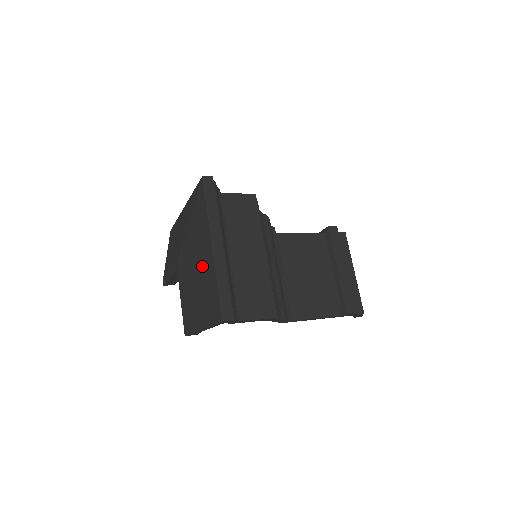
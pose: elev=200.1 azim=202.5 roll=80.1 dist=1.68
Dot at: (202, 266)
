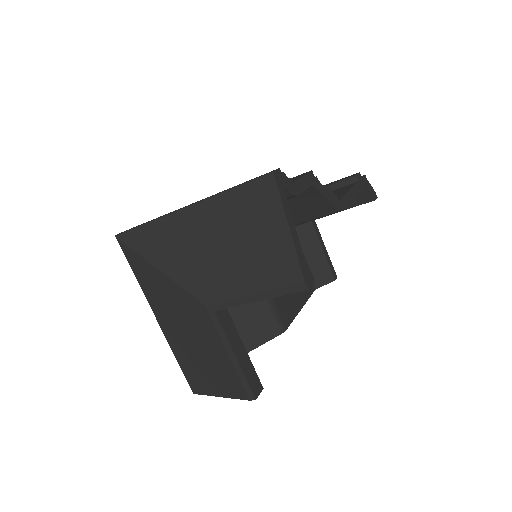
Dot at: (208, 232)
